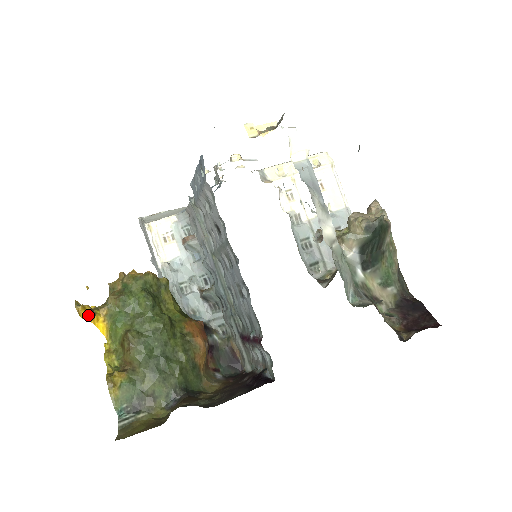
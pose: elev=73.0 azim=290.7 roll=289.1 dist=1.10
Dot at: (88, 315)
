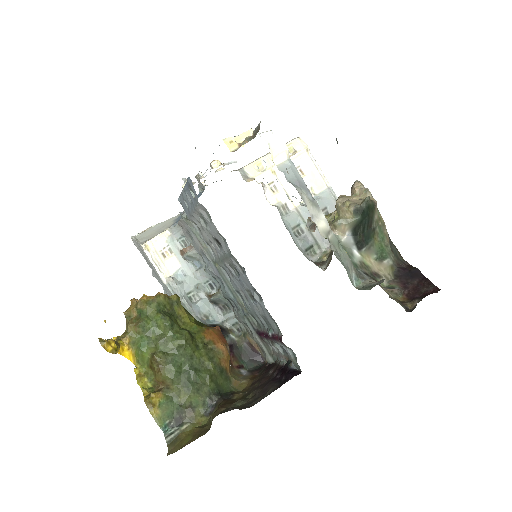
Dot at: (114, 348)
